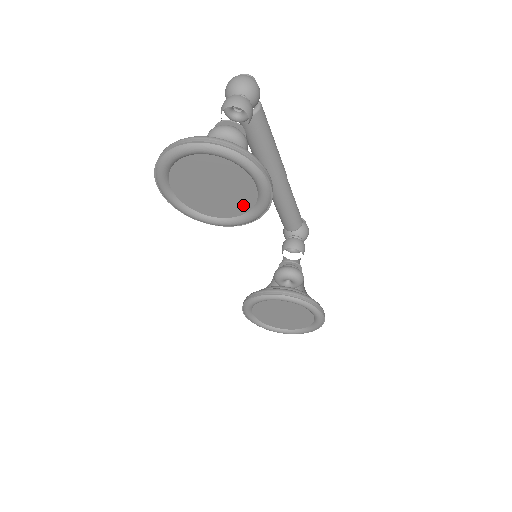
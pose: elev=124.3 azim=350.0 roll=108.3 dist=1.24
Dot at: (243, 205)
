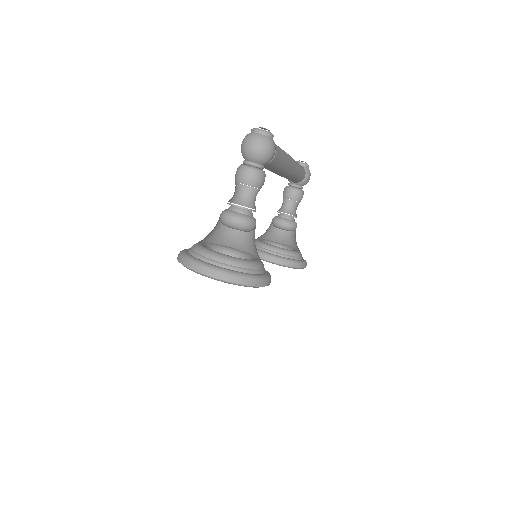
Dot at: occluded
